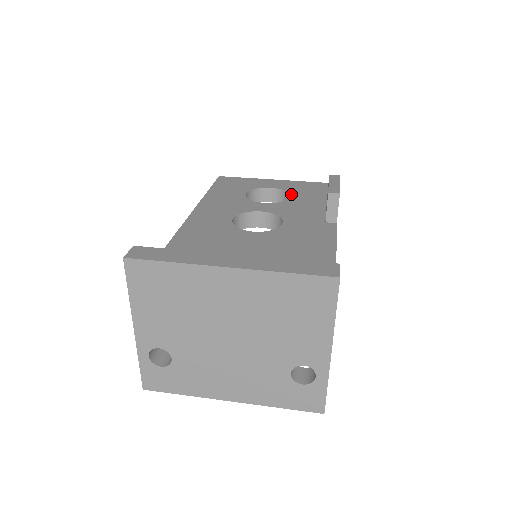
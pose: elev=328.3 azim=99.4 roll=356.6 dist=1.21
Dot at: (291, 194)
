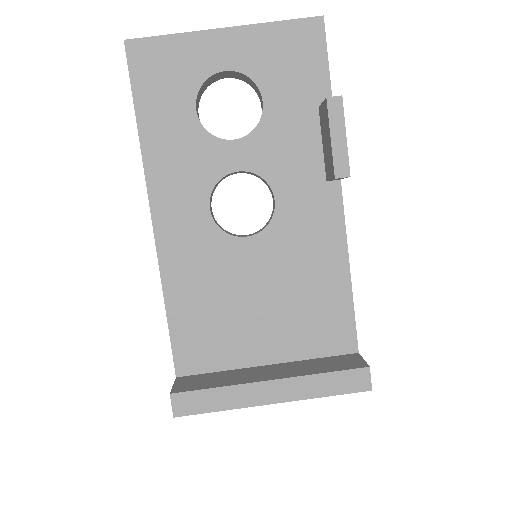
Dot at: (262, 92)
